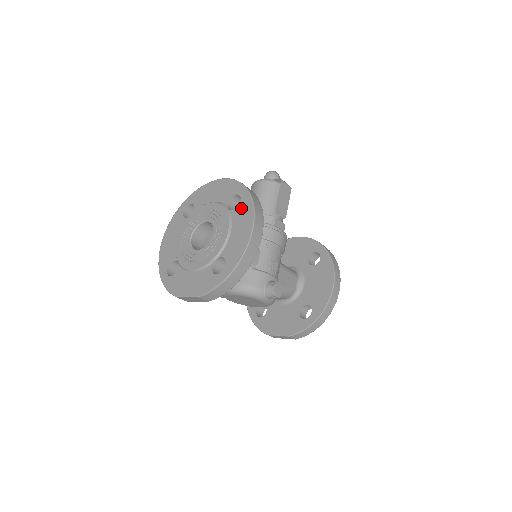
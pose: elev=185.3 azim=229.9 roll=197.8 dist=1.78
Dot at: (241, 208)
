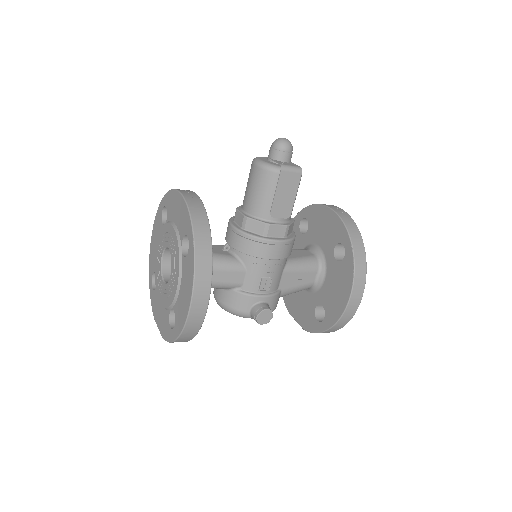
Dot at: (187, 262)
